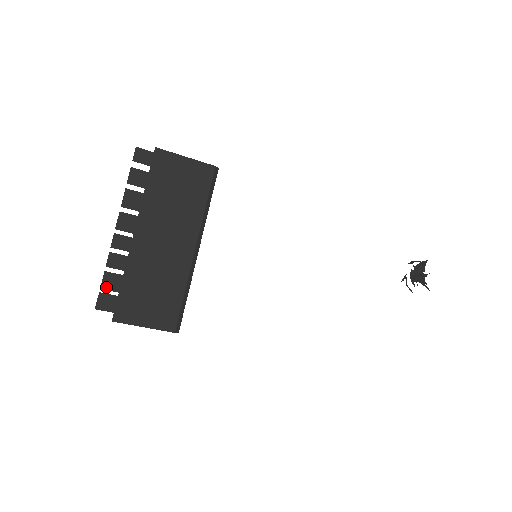
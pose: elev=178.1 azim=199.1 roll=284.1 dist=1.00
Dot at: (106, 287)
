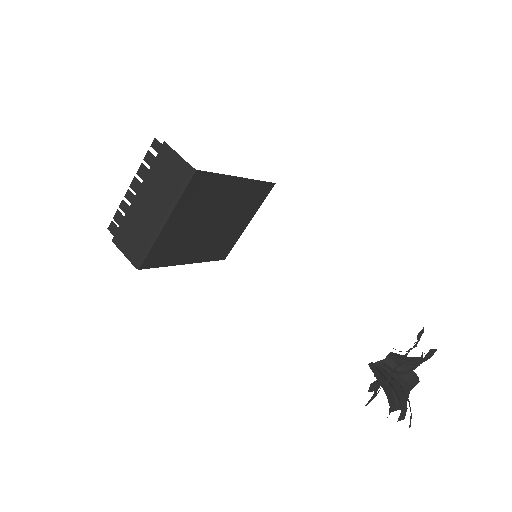
Dot at: (115, 219)
